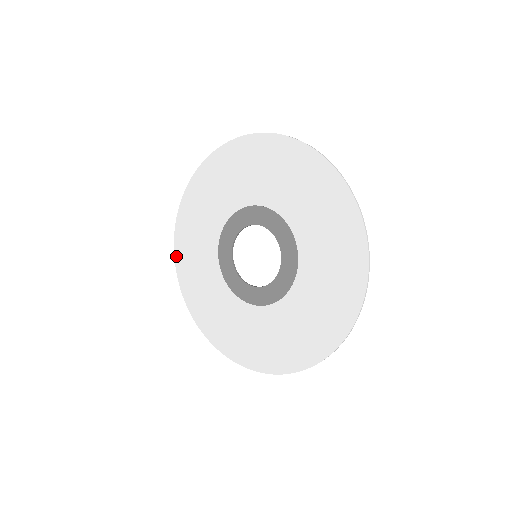
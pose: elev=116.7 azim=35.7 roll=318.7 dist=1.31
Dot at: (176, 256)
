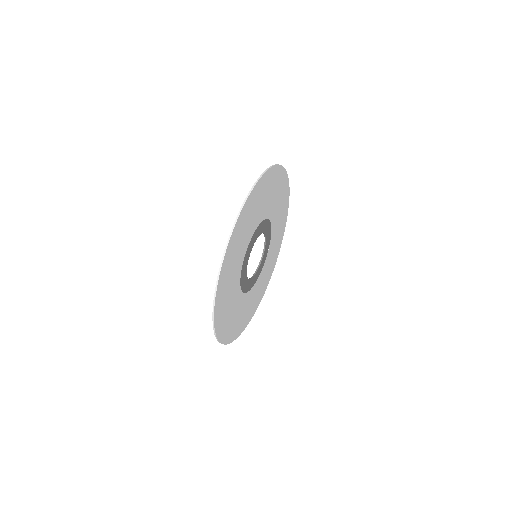
Dot at: occluded
